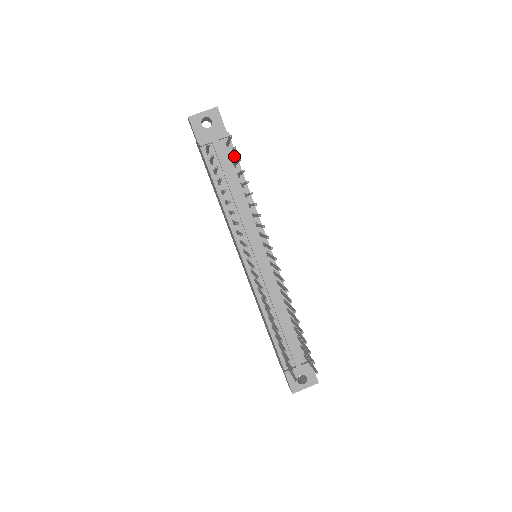
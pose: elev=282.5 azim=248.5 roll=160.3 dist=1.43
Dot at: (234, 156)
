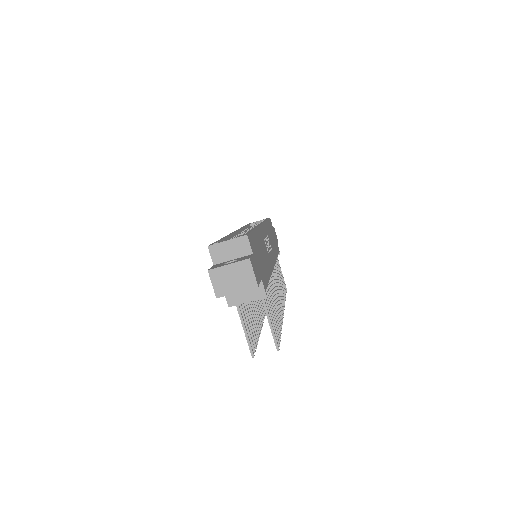
Dot at: occluded
